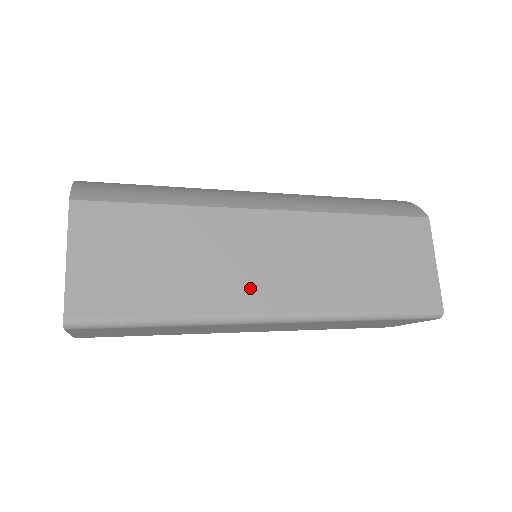
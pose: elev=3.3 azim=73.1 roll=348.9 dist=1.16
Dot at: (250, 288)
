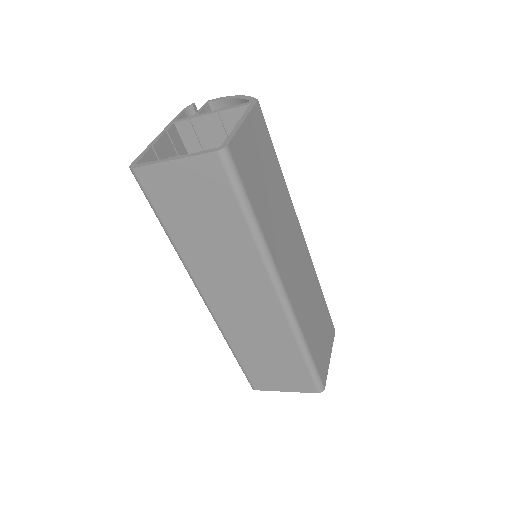
Dot at: (285, 261)
